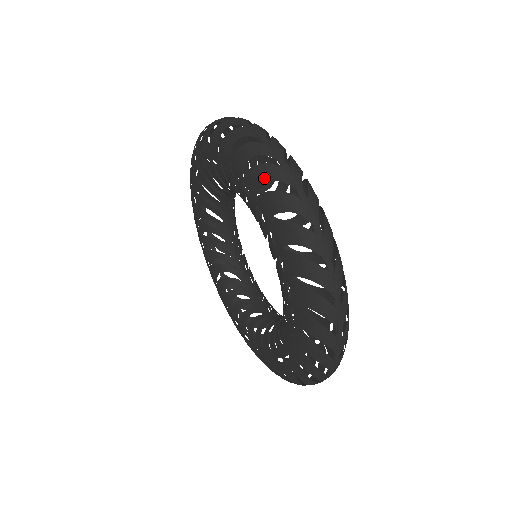
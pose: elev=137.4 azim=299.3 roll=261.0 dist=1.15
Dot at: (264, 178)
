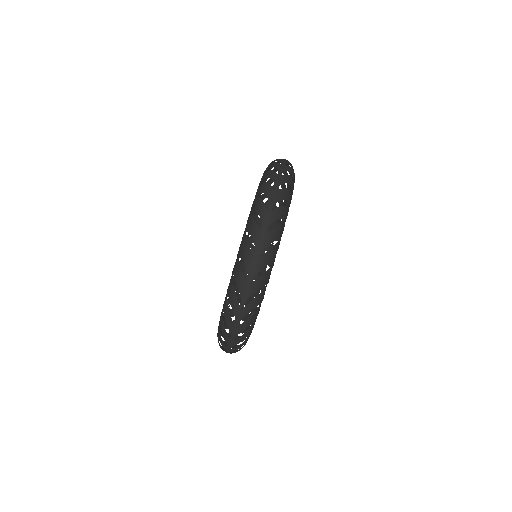
Dot at: (218, 342)
